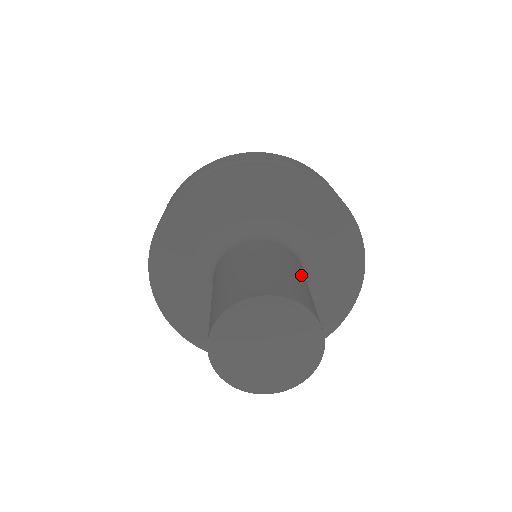
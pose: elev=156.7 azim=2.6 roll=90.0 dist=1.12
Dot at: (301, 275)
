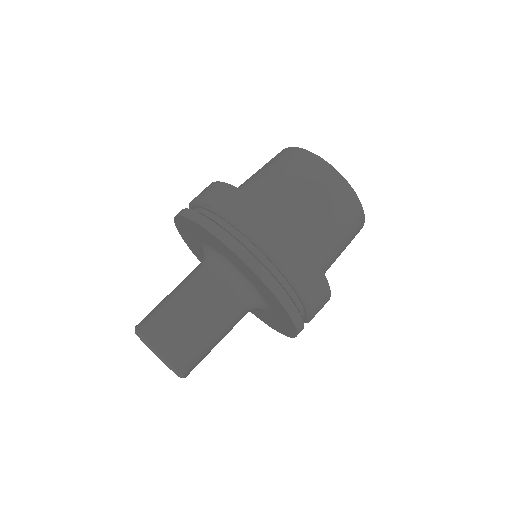
Dot at: (198, 311)
